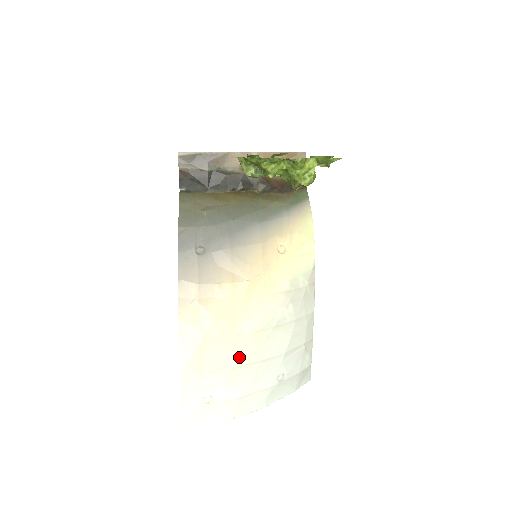
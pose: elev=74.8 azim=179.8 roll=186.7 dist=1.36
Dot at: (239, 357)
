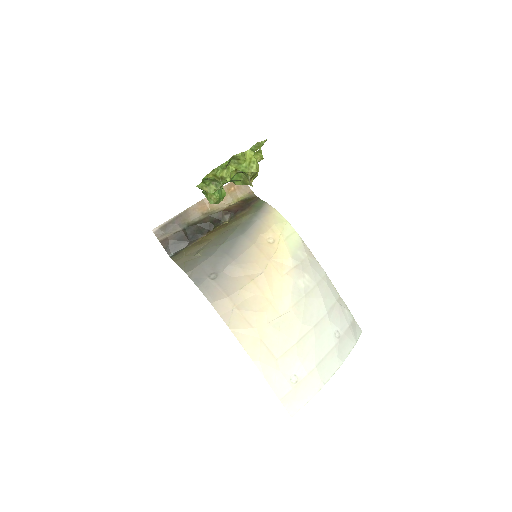
Dot at: (295, 332)
